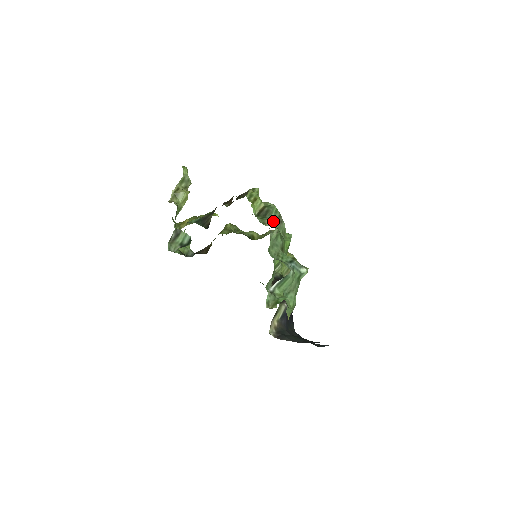
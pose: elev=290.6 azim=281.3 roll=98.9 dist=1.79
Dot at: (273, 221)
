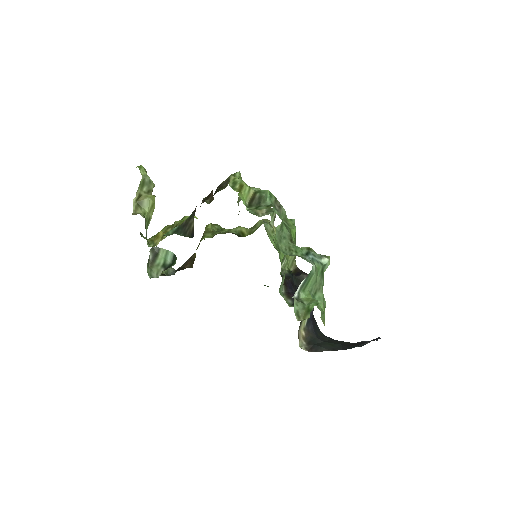
Dot at: occluded
